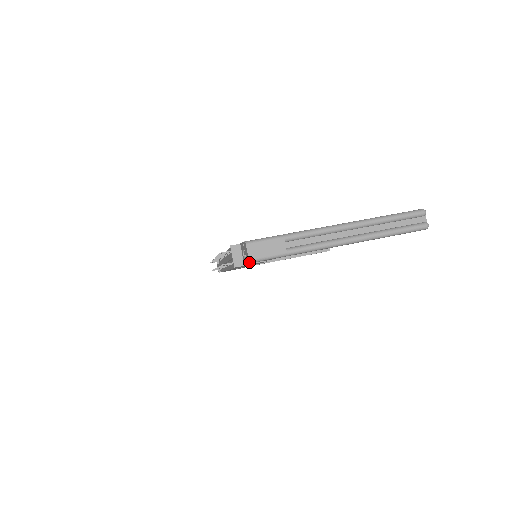
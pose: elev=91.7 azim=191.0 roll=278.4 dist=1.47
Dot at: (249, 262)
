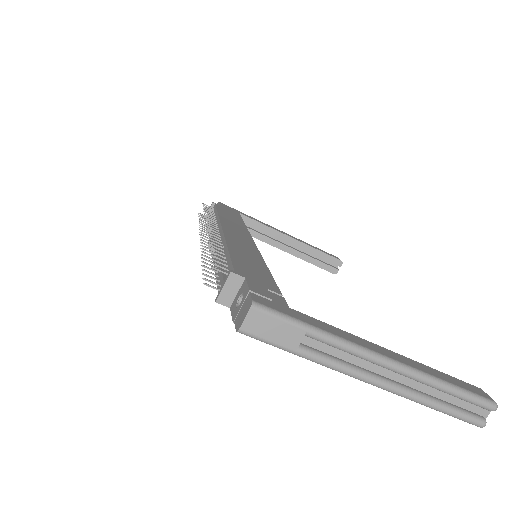
Dot at: (237, 331)
